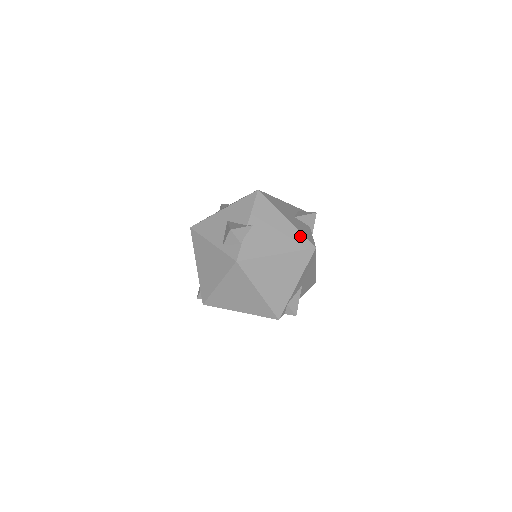
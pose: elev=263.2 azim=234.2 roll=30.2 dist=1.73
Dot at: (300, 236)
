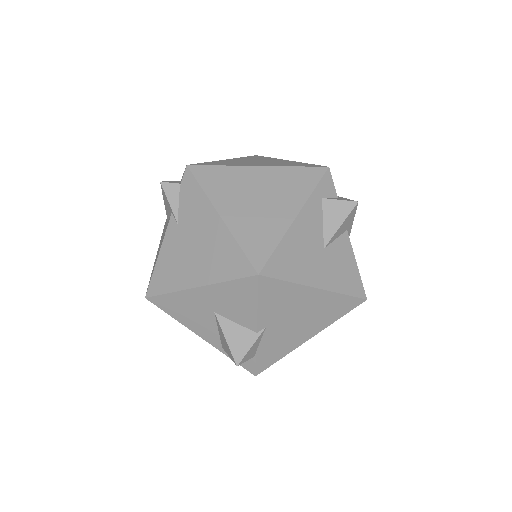
Dot at: (342, 299)
